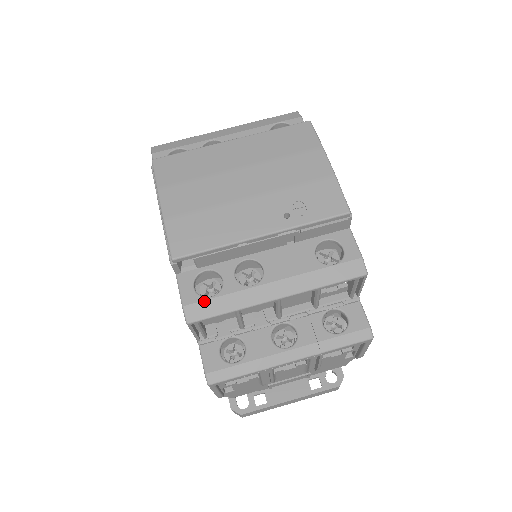
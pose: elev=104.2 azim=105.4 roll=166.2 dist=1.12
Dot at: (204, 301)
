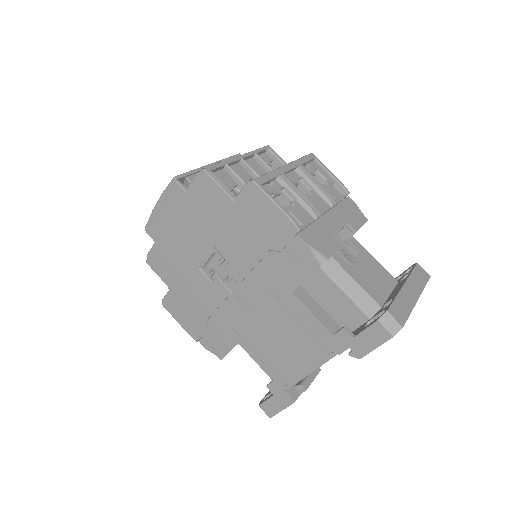
Dot at: occluded
